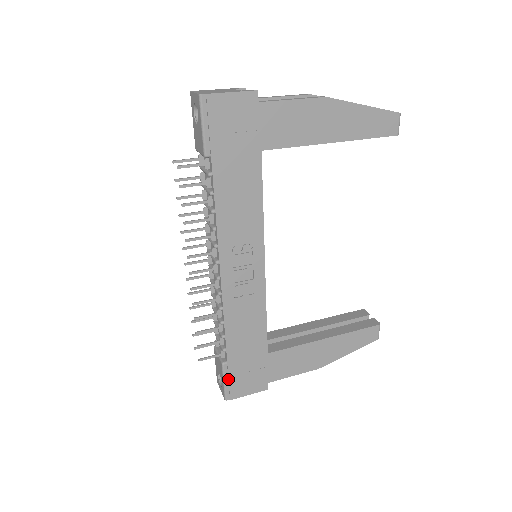
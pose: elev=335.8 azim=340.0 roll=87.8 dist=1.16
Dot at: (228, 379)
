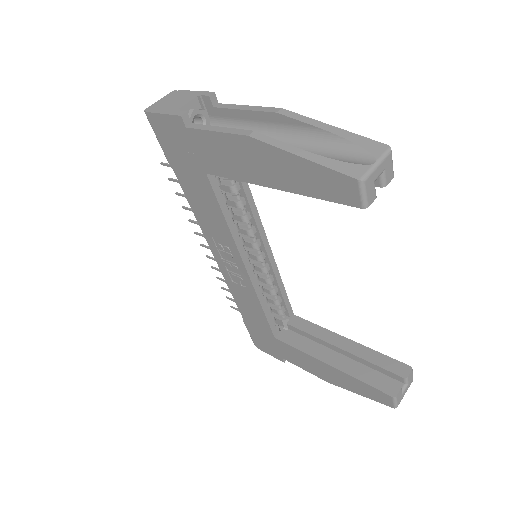
Dot at: (250, 333)
